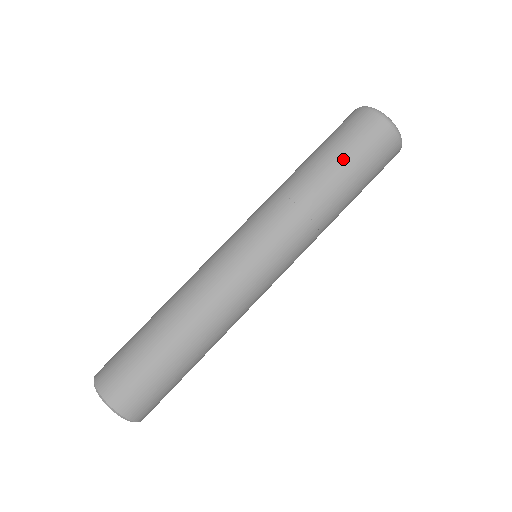
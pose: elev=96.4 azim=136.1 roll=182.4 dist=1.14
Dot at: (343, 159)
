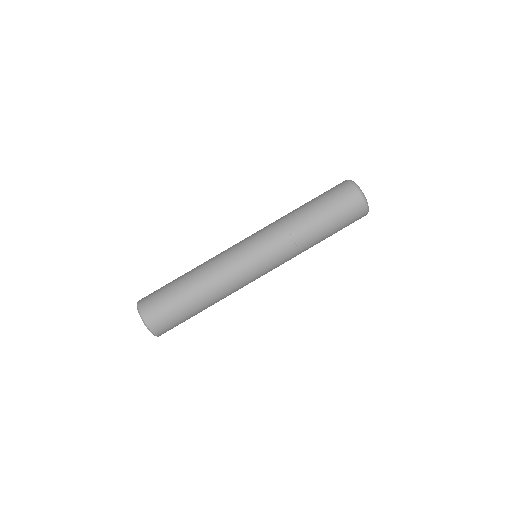
Dot at: (324, 208)
